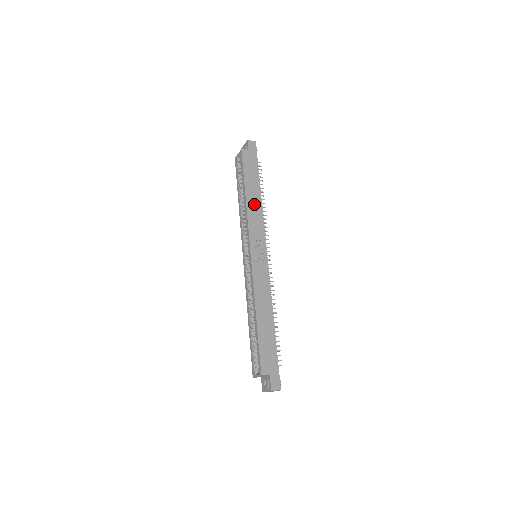
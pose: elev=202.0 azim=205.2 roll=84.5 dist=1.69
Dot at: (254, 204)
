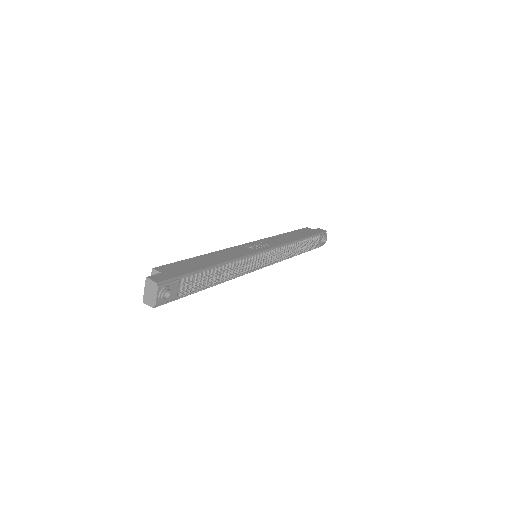
Dot at: (286, 238)
